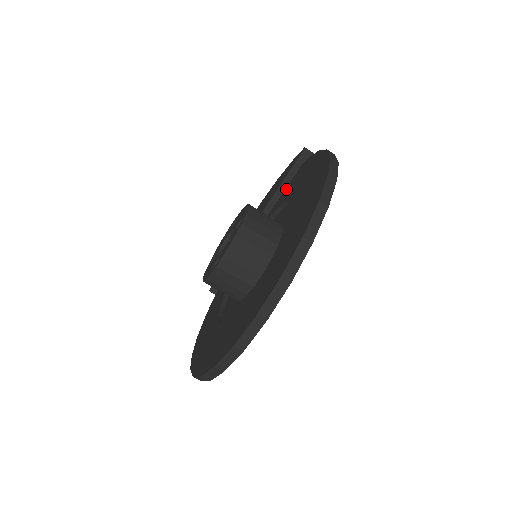
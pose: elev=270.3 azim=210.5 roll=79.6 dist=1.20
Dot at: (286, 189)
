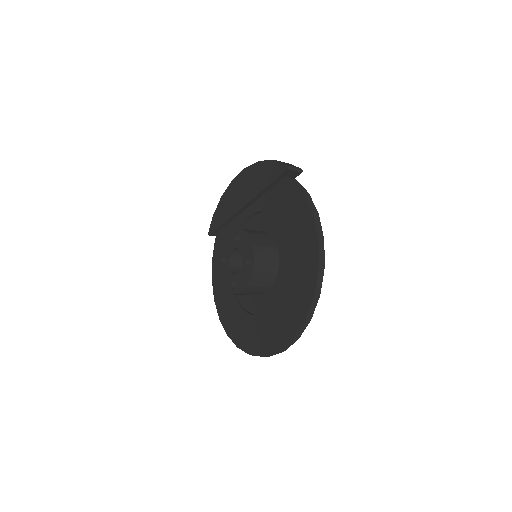
Dot at: (272, 193)
